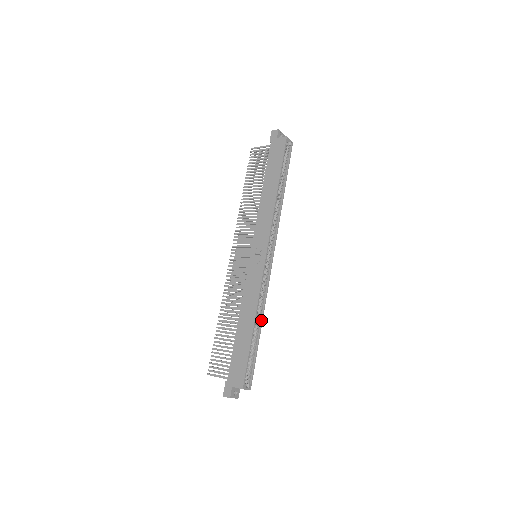
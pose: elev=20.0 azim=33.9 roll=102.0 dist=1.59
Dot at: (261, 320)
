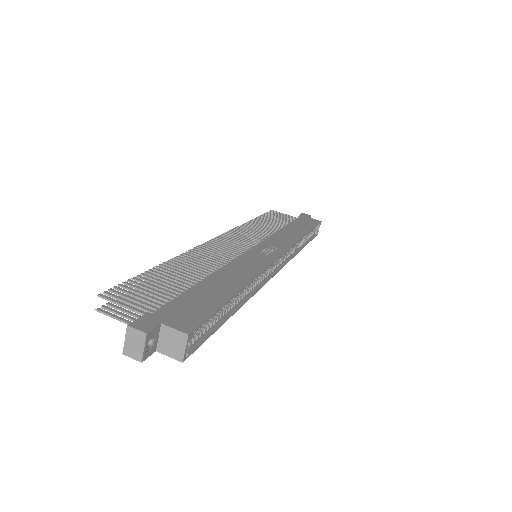
Dot at: (242, 303)
